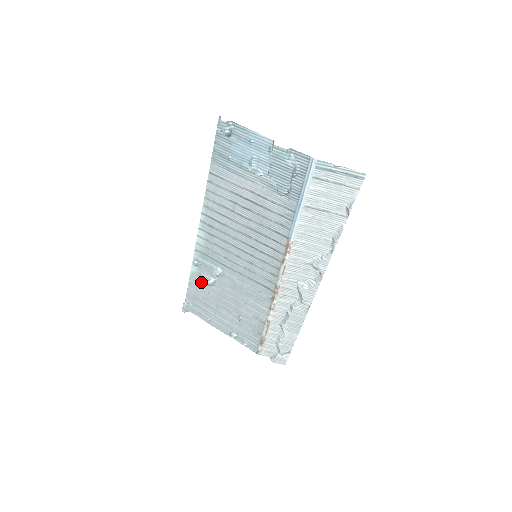
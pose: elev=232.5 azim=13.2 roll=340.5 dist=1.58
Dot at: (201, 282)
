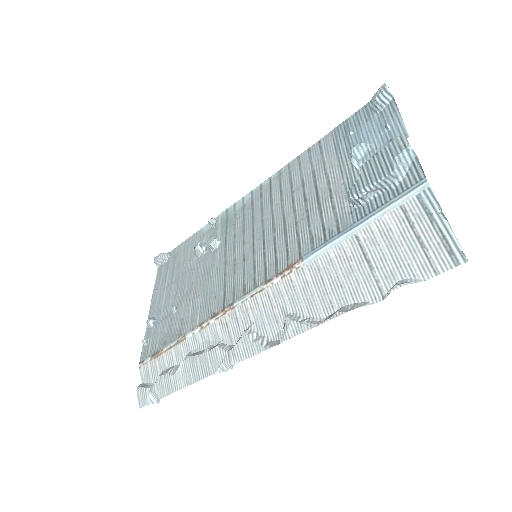
Dot at: occluded
